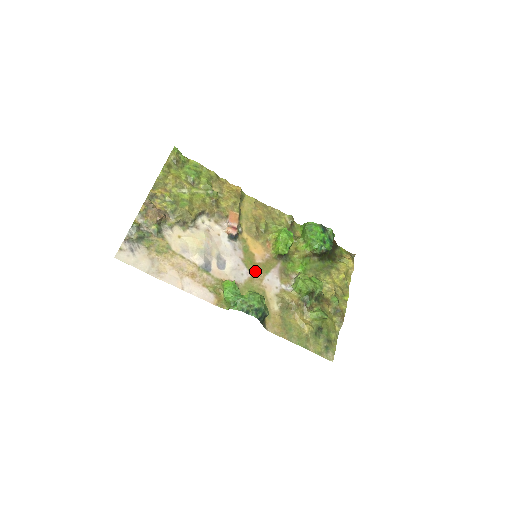
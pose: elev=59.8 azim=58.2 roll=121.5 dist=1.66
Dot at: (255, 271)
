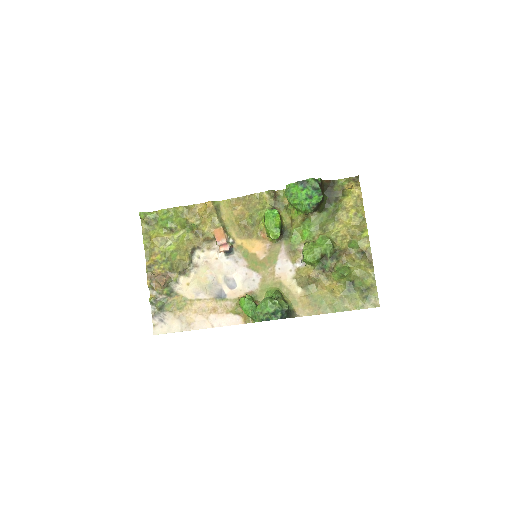
Dot at: (263, 269)
